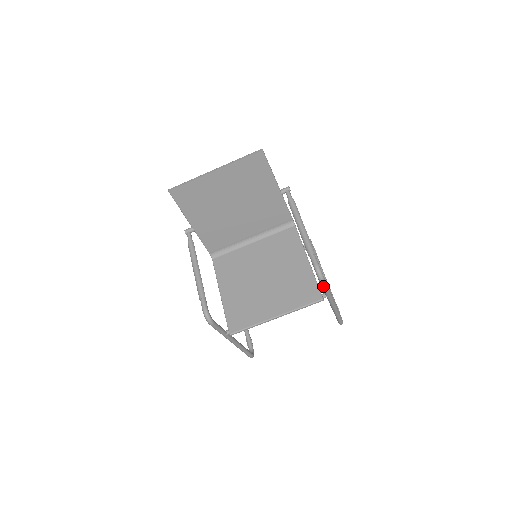
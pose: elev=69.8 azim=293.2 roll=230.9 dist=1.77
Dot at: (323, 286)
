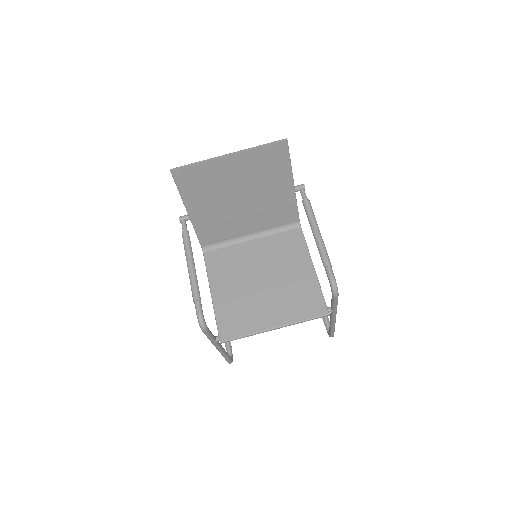
Dot at: (334, 301)
